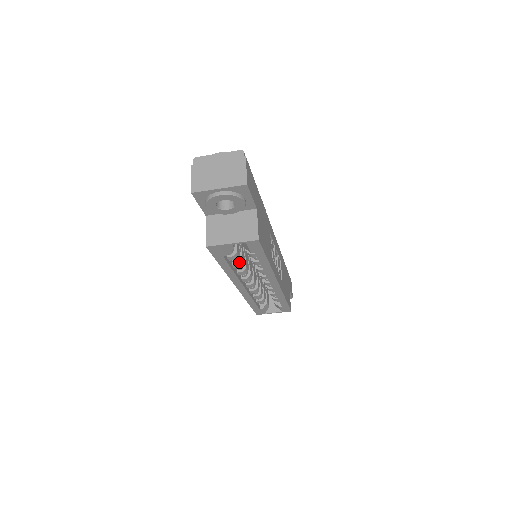
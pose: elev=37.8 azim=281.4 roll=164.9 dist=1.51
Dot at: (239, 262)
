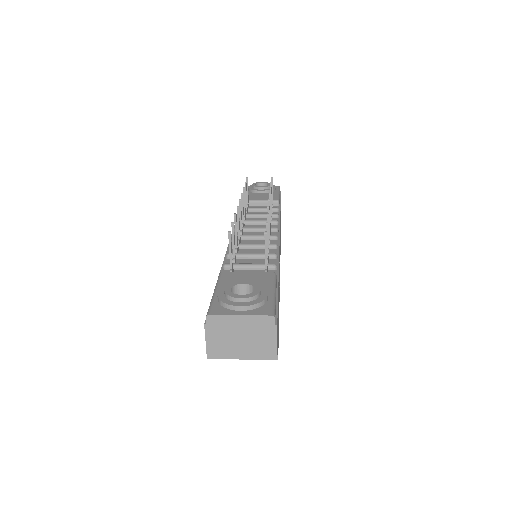
Dot at: occluded
